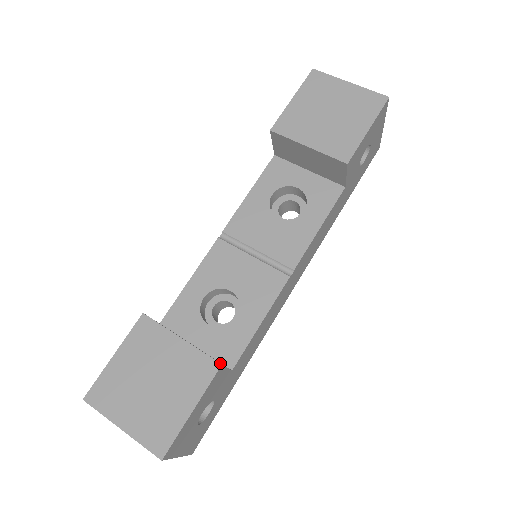
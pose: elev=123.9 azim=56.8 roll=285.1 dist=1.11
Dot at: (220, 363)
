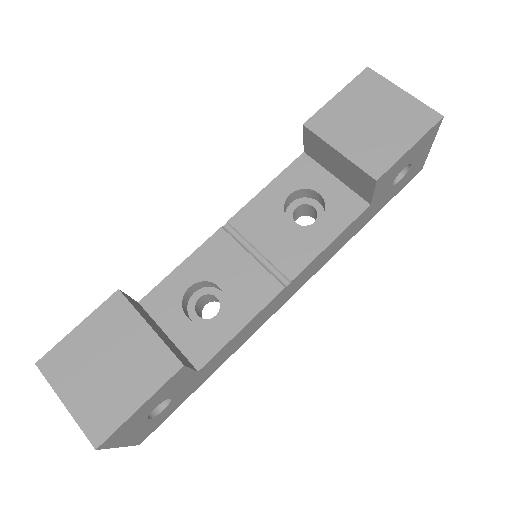
Dot at: (182, 363)
